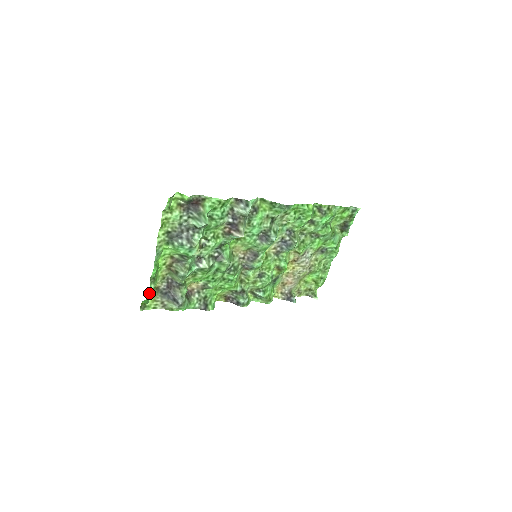
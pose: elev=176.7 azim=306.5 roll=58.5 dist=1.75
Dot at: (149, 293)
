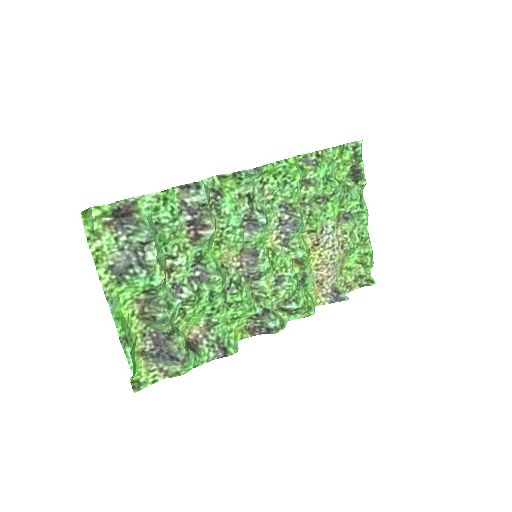
Dot at: occluded
